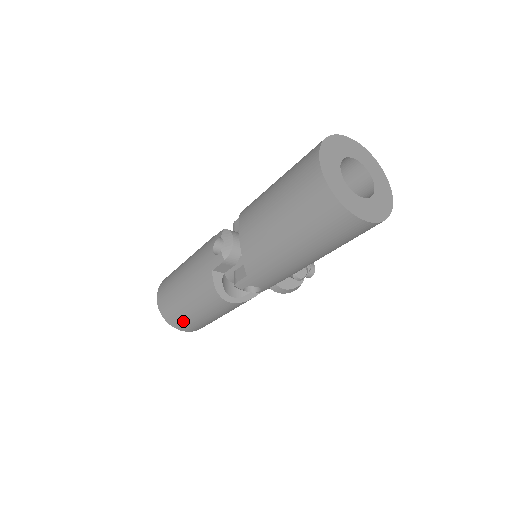
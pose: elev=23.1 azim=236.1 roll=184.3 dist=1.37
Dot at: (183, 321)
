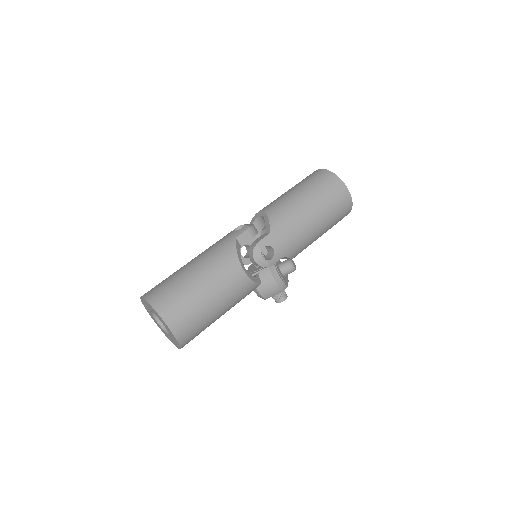
Dot at: (180, 304)
